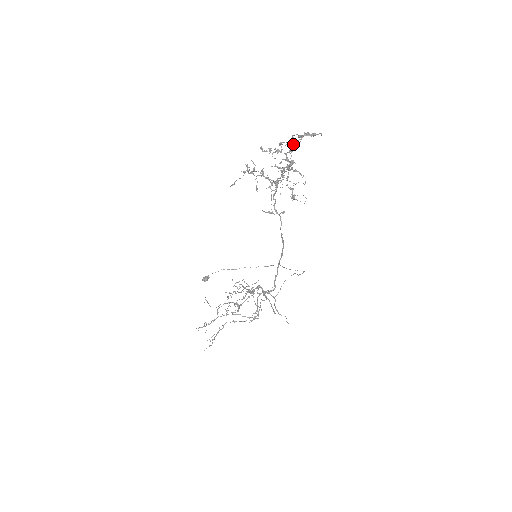
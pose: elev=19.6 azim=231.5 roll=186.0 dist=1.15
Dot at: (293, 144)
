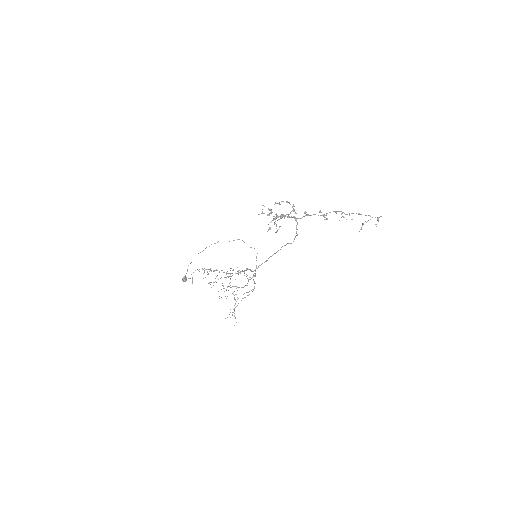
Dot at: (344, 213)
